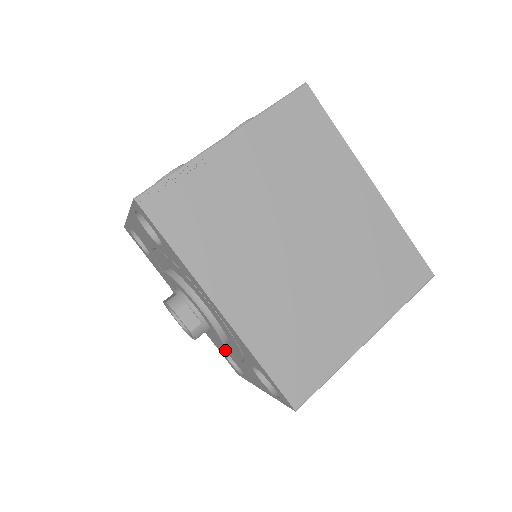
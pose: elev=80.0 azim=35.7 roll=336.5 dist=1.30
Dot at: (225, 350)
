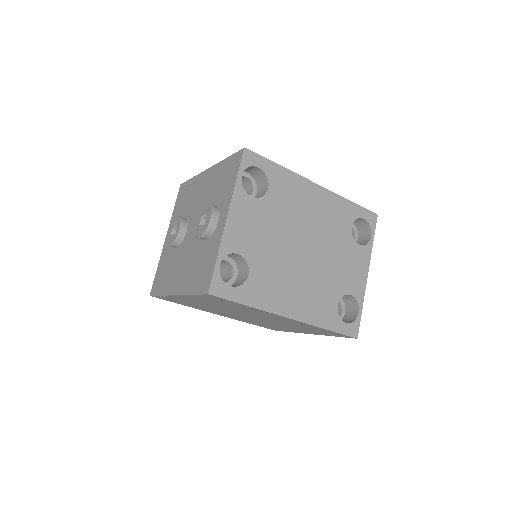
Dot at: occluded
